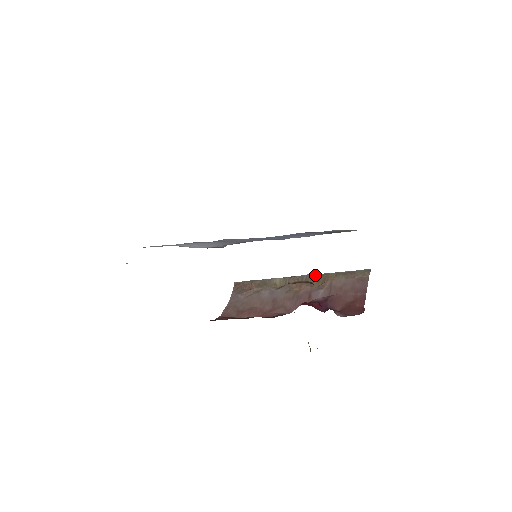
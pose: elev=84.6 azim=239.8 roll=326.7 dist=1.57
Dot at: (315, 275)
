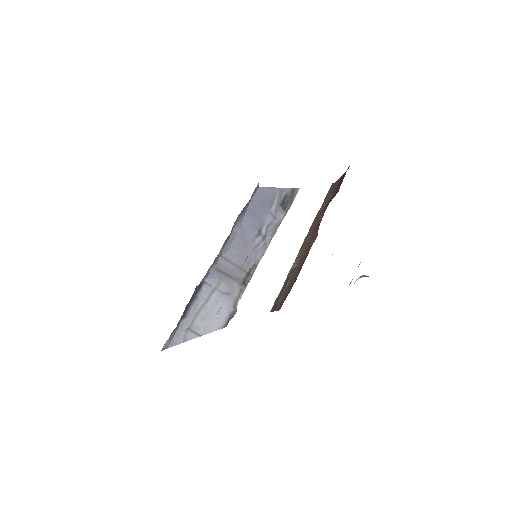
Dot at: (309, 230)
